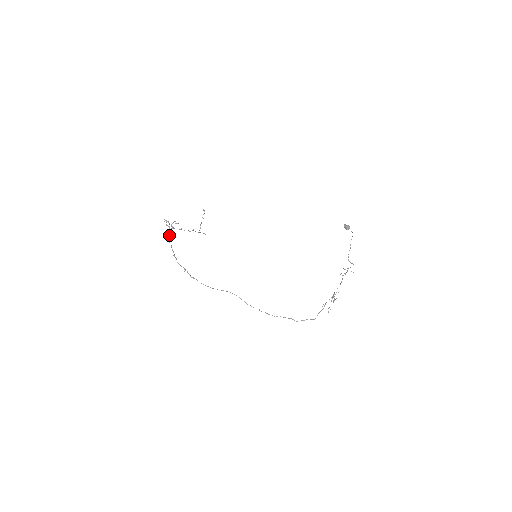
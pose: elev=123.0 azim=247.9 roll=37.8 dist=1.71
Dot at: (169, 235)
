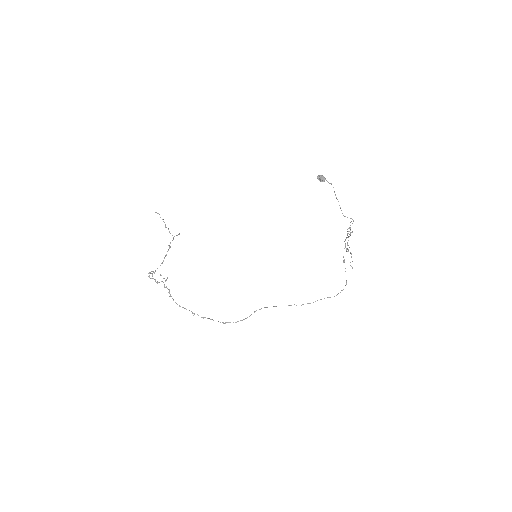
Dot at: (173, 300)
